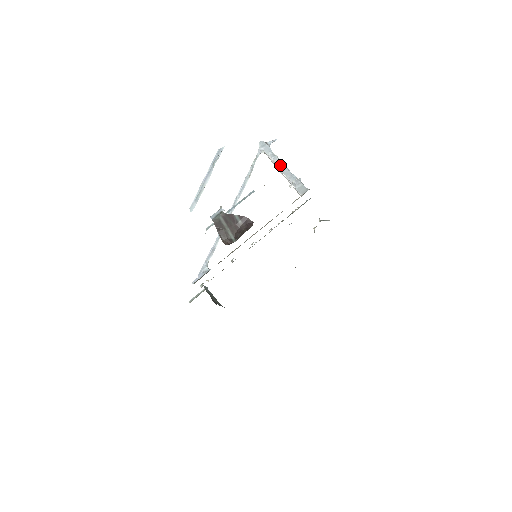
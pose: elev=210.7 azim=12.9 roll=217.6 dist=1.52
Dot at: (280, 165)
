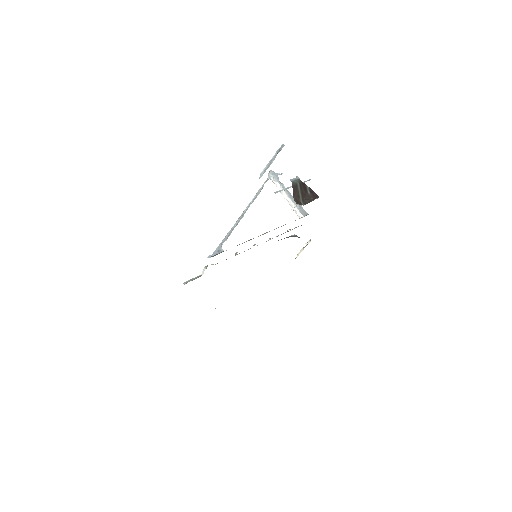
Dot at: (287, 191)
